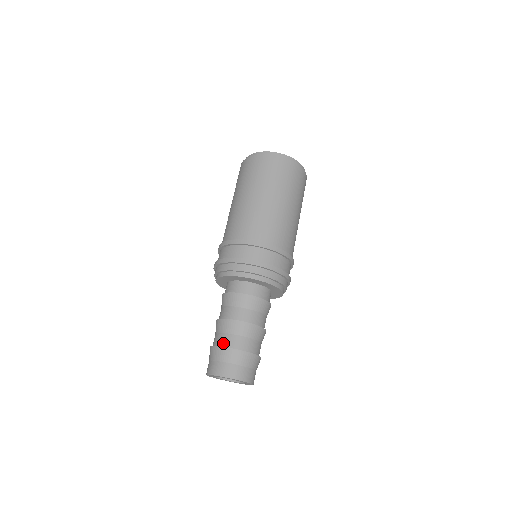
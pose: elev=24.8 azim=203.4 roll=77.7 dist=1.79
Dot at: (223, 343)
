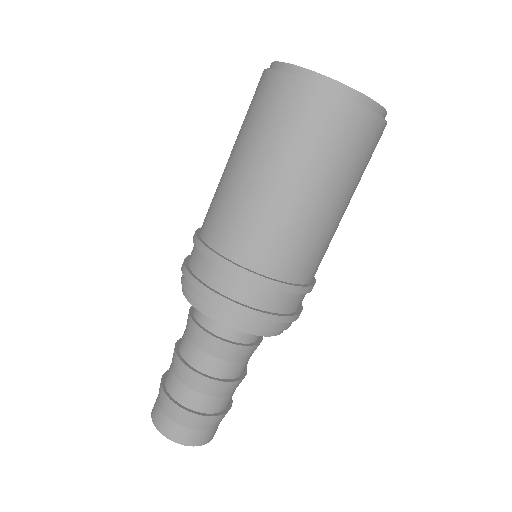
Dot at: (166, 376)
